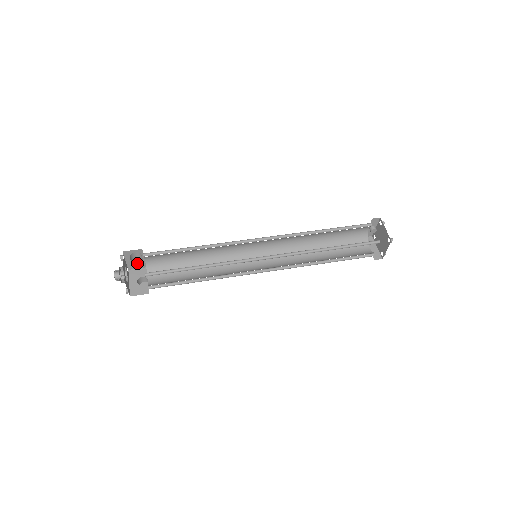
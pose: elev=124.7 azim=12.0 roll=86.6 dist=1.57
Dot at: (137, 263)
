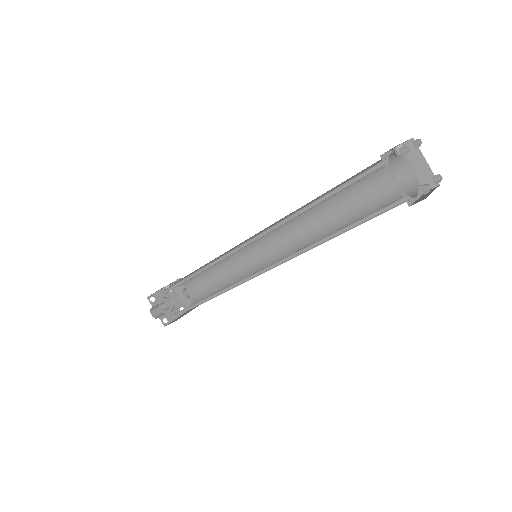
Dot at: occluded
